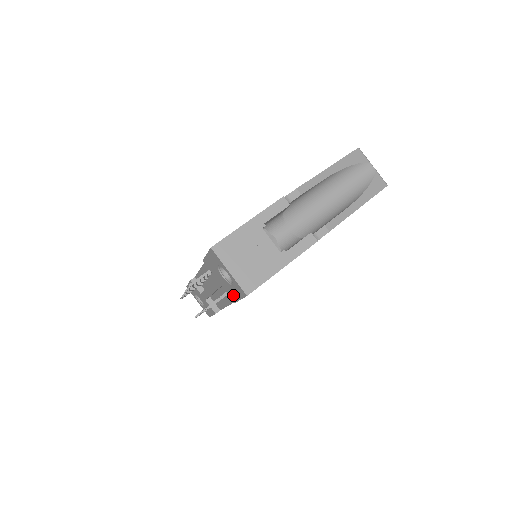
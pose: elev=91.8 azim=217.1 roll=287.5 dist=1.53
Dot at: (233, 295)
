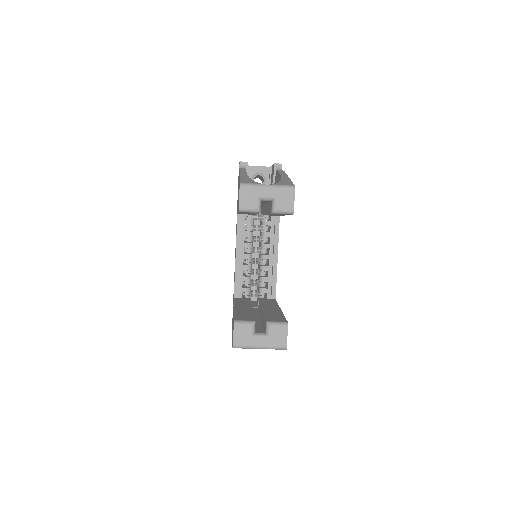
Dot at: occluded
